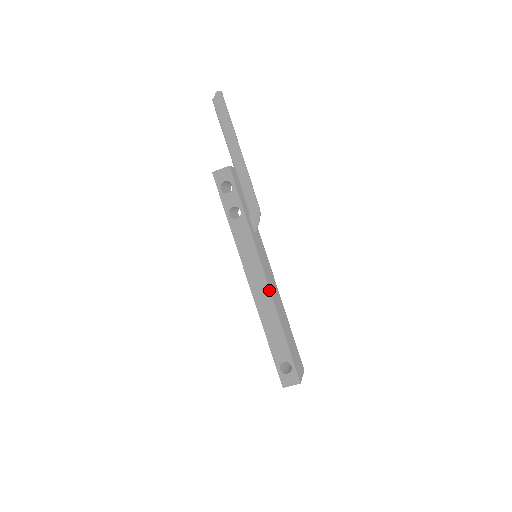
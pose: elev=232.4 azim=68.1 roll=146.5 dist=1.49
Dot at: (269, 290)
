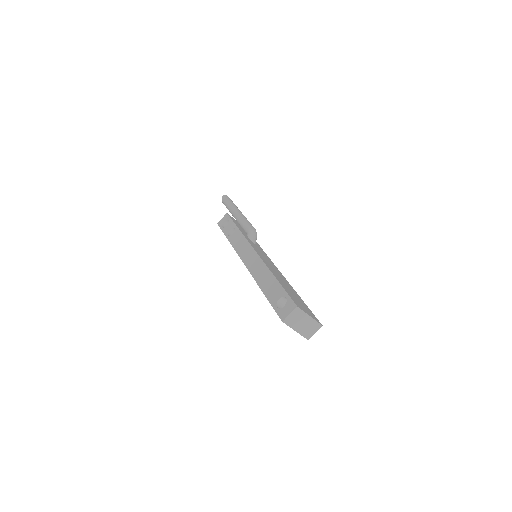
Dot at: (259, 257)
